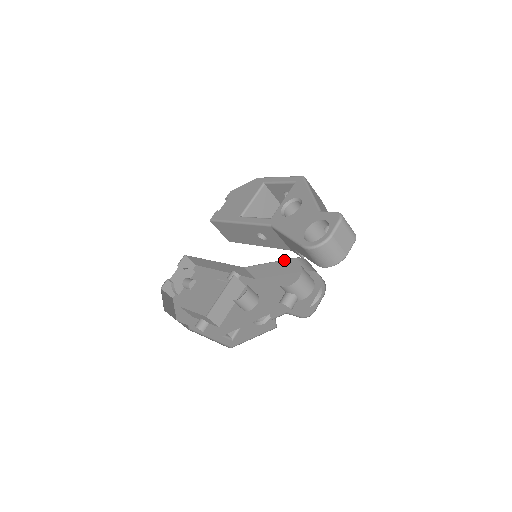
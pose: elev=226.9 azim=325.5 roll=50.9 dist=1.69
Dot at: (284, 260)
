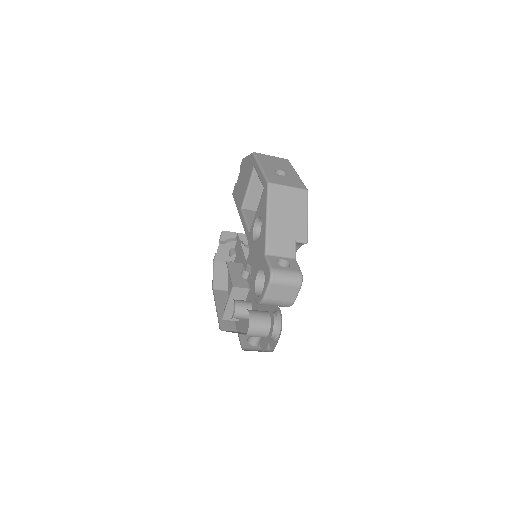
Dot at: occluded
